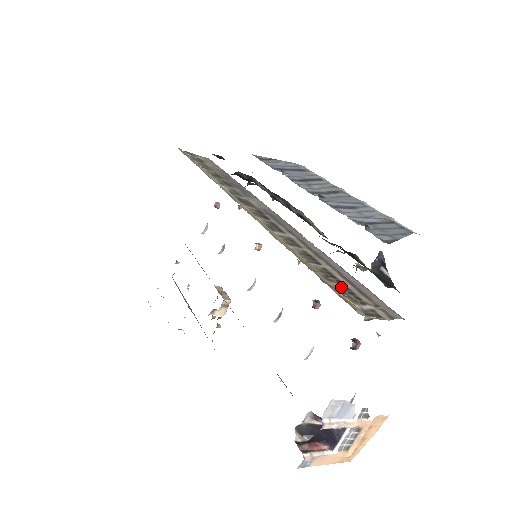
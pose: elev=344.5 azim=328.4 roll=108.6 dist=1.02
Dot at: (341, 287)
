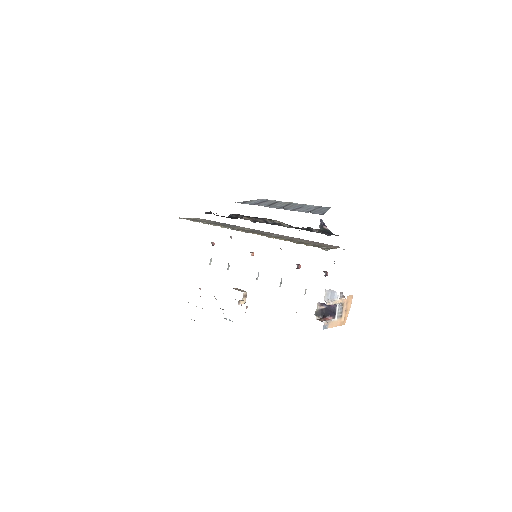
Dot at: occluded
